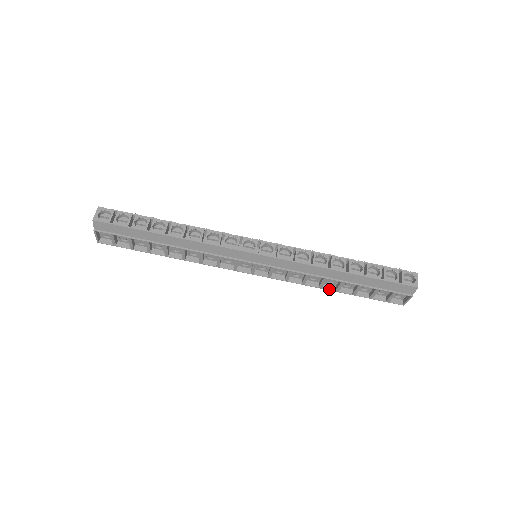
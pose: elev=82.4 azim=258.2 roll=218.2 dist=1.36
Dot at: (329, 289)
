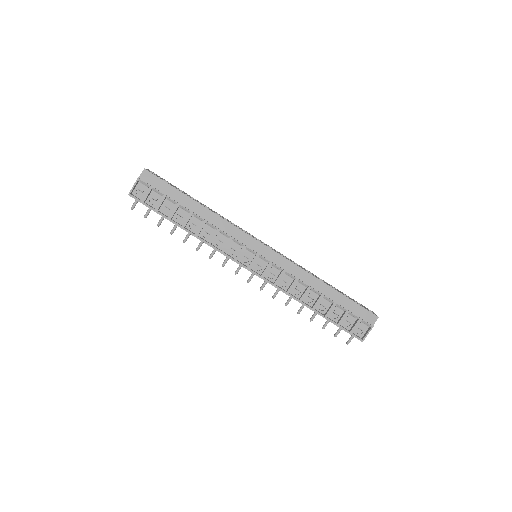
Dot at: (307, 306)
